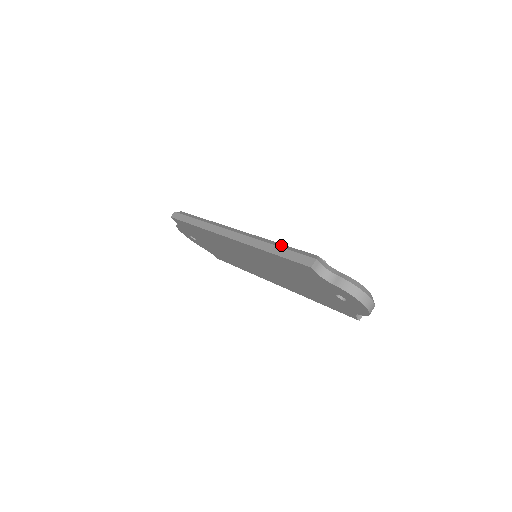
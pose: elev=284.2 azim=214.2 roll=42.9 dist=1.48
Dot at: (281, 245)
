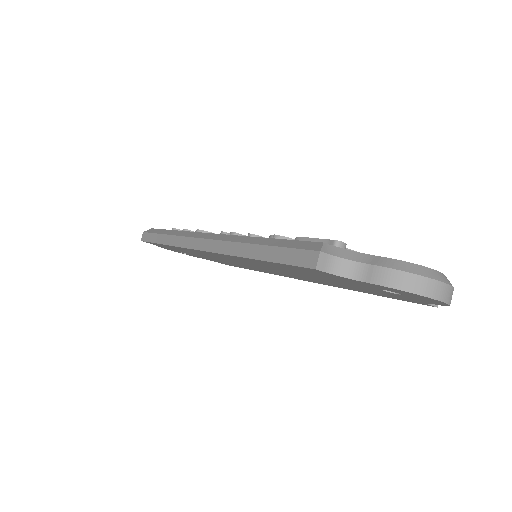
Dot at: (266, 241)
